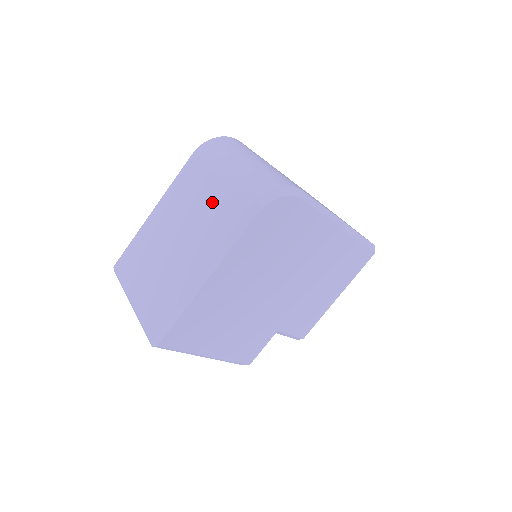
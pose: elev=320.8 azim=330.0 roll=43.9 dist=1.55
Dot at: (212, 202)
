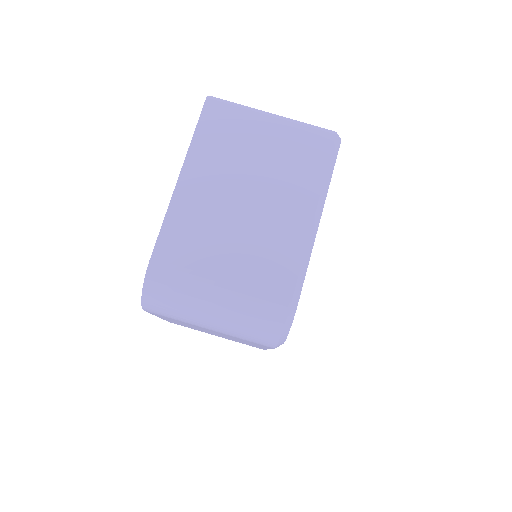
Dot at: occluded
